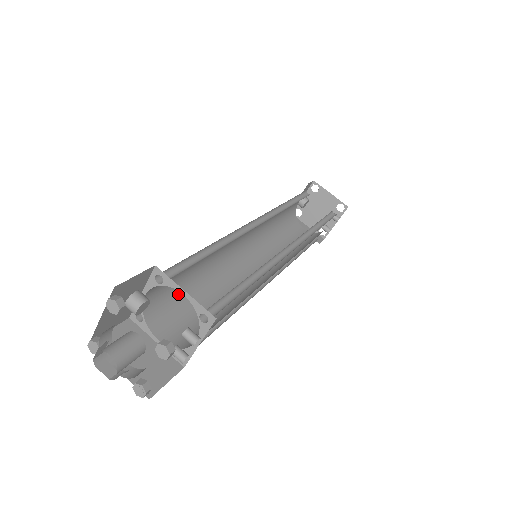
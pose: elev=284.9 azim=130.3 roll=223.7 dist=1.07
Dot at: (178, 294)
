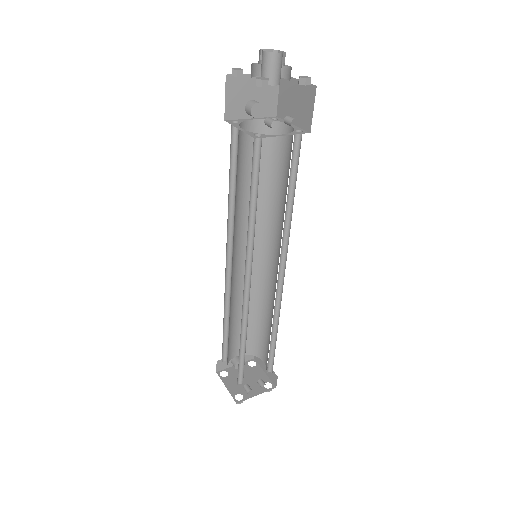
Dot at: (238, 168)
